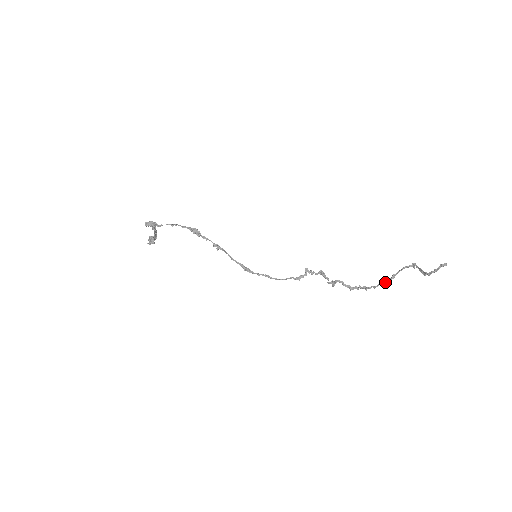
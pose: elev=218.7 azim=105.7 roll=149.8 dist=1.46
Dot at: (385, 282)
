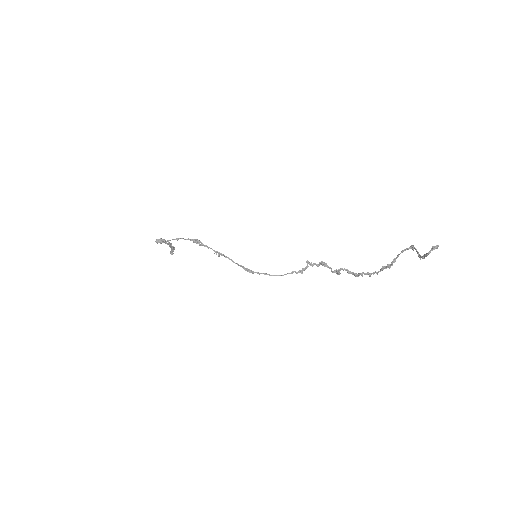
Dot at: (386, 267)
